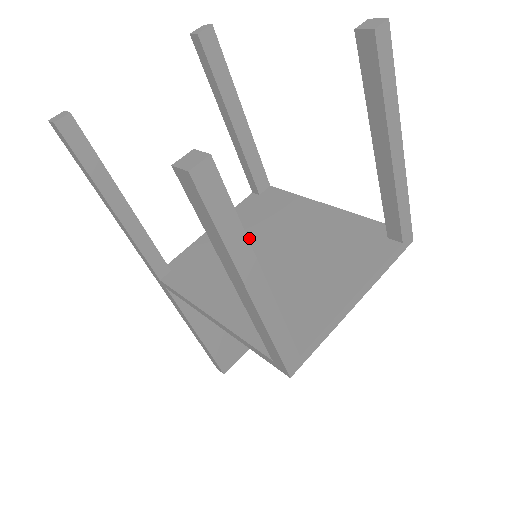
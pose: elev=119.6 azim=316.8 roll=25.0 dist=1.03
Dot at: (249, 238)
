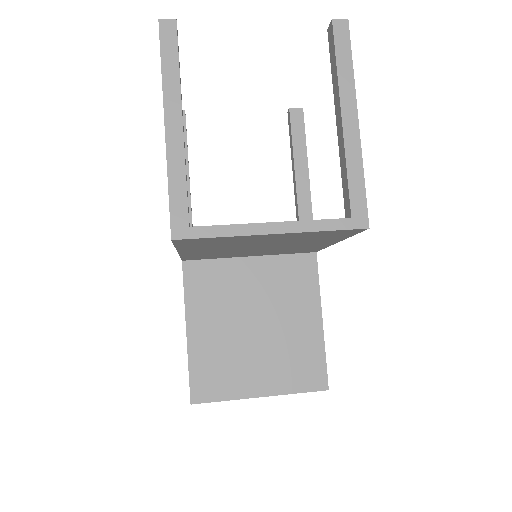
Dot at: occluded
